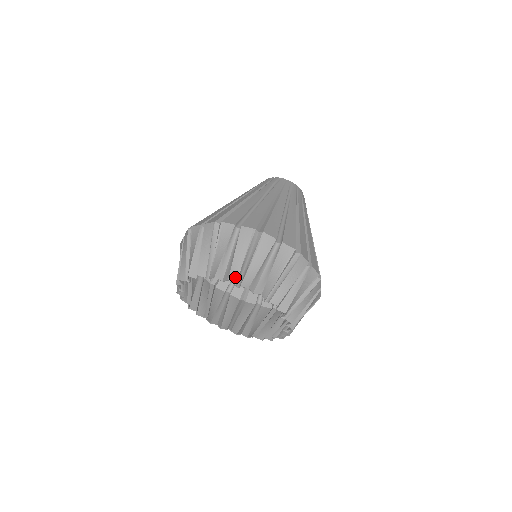
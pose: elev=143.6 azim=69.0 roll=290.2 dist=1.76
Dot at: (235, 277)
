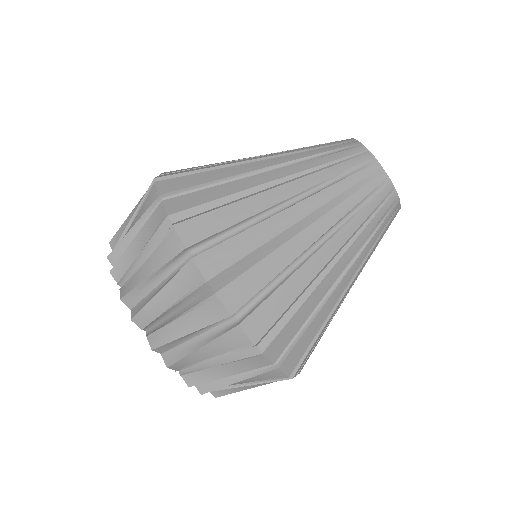
Dot at: (121, 273)
